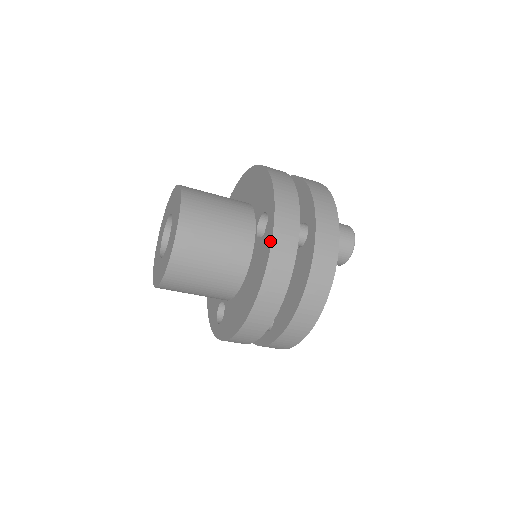
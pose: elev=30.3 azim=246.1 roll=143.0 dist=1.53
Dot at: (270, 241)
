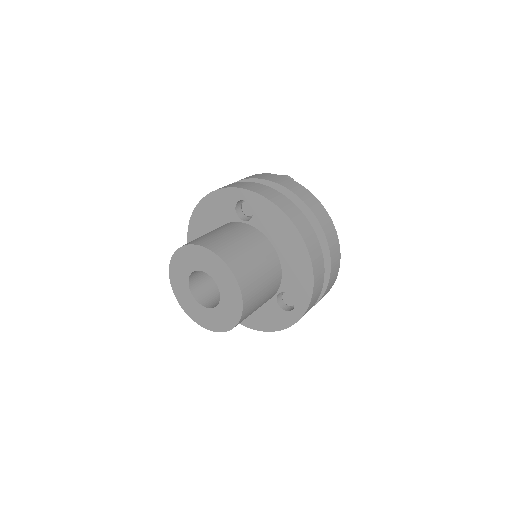
Dot at: (288, 326)
